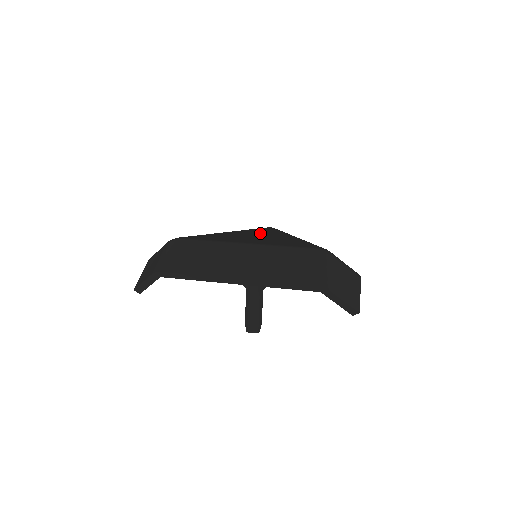
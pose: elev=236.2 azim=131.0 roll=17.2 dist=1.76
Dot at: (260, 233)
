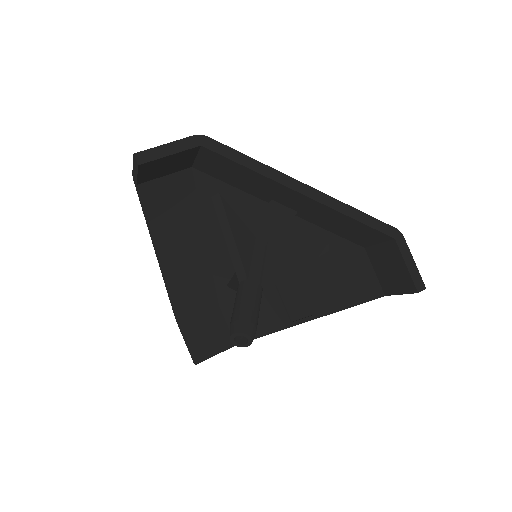
Dot at: occluded
